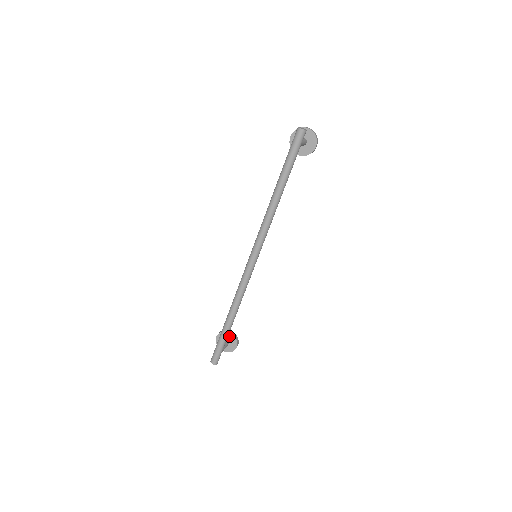
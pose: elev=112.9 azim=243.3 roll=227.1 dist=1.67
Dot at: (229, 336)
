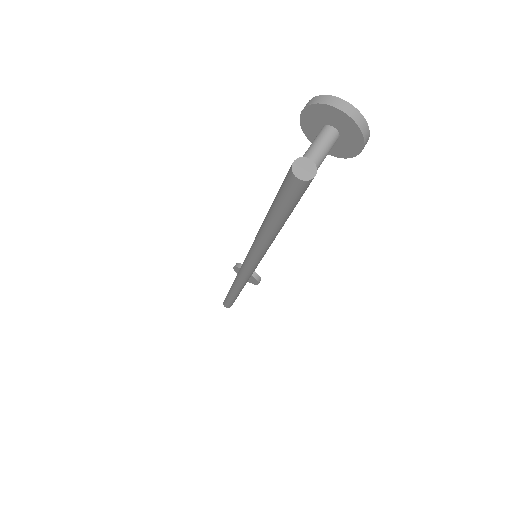
Dot at: occluded
